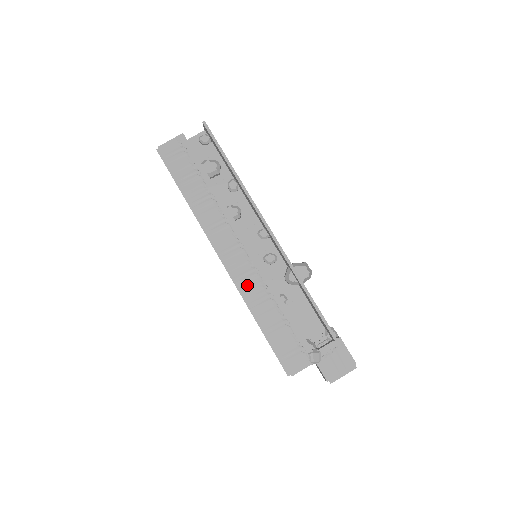
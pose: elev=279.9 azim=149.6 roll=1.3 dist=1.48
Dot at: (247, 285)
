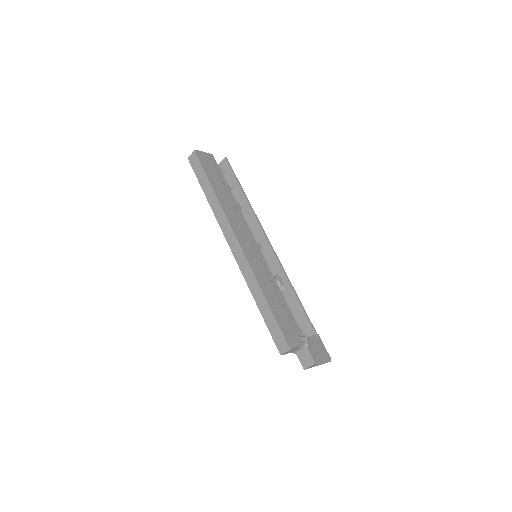
Dot at: (257, 267)
